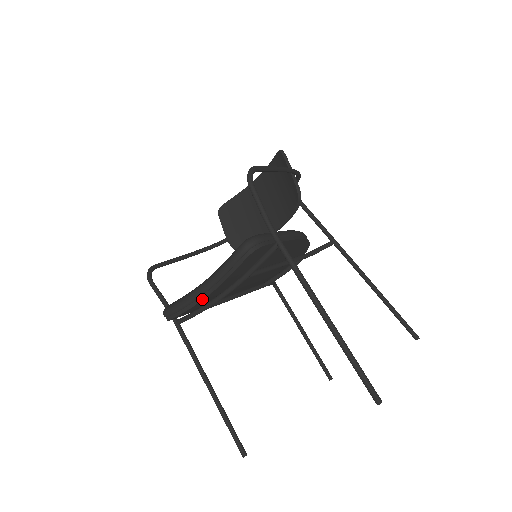
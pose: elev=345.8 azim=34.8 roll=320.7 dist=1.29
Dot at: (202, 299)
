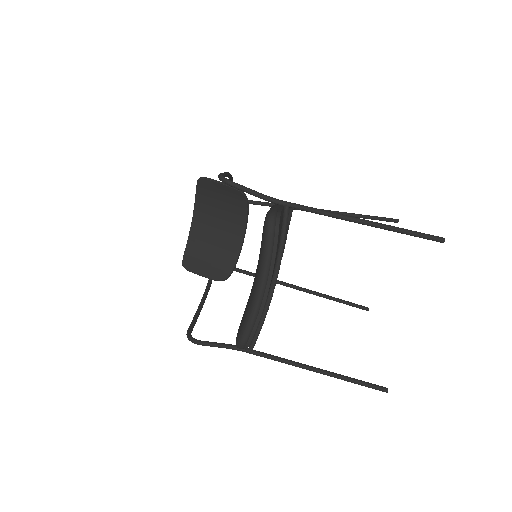
Dot at: (266, 297)
